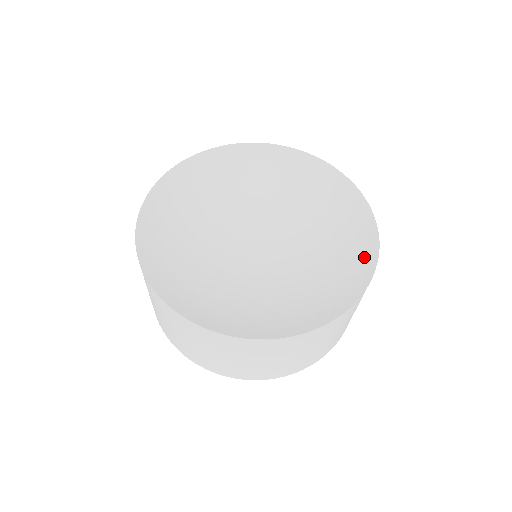
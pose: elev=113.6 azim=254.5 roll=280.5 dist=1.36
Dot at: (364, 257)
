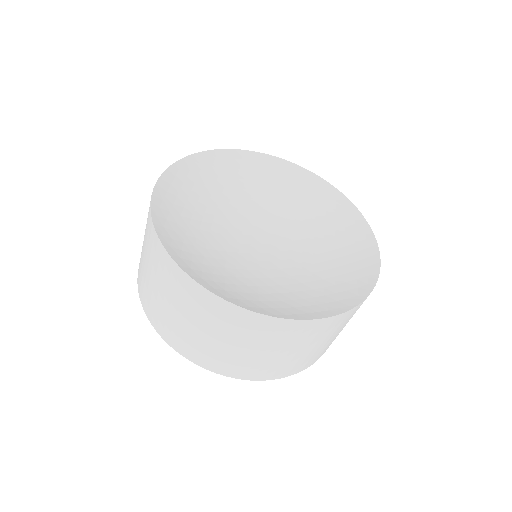
Dot at: (310, 311)
